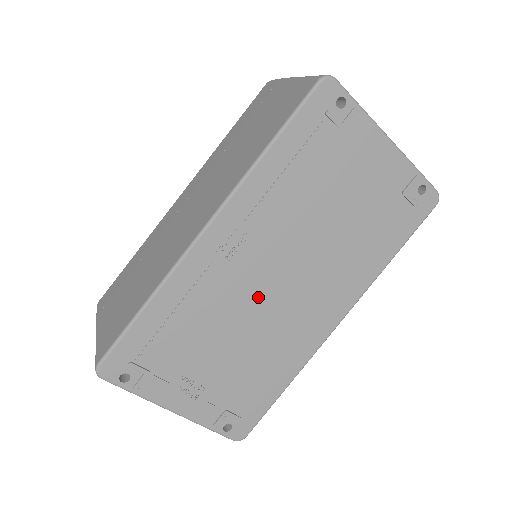
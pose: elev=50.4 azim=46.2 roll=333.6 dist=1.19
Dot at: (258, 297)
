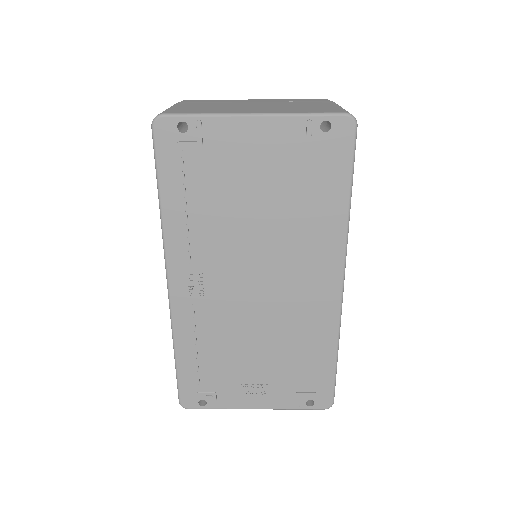
Dot at: (249, 305)
